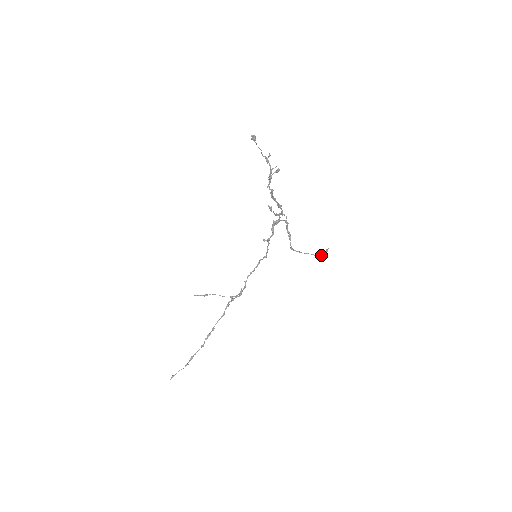
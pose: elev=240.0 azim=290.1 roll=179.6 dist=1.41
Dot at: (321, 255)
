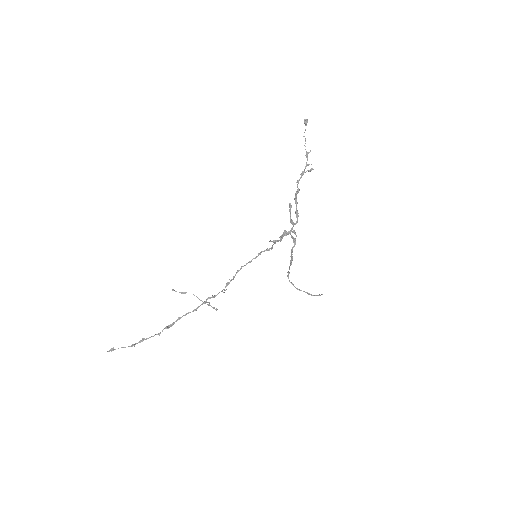
Dot at: (314, 295)
